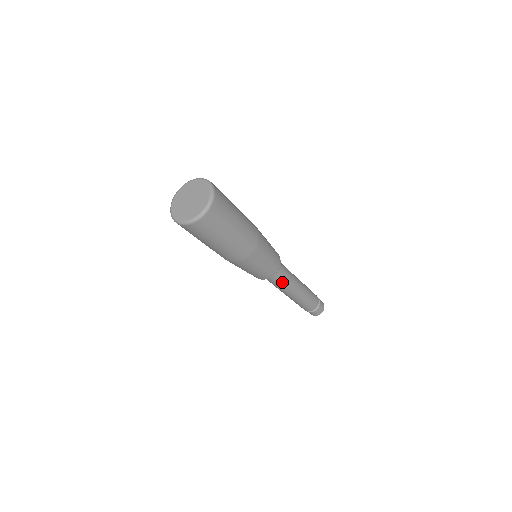
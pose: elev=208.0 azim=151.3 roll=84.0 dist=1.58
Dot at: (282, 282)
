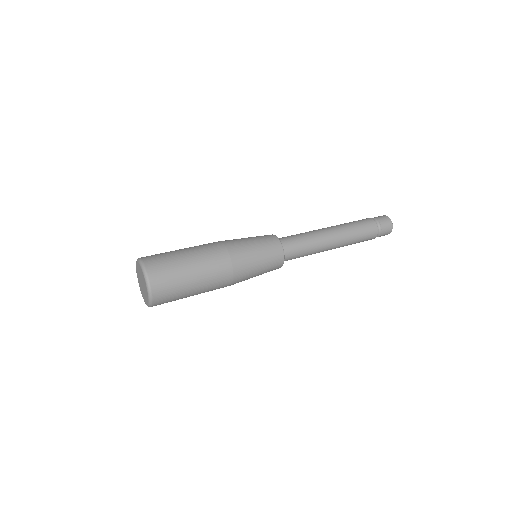
Dot at: occluded
